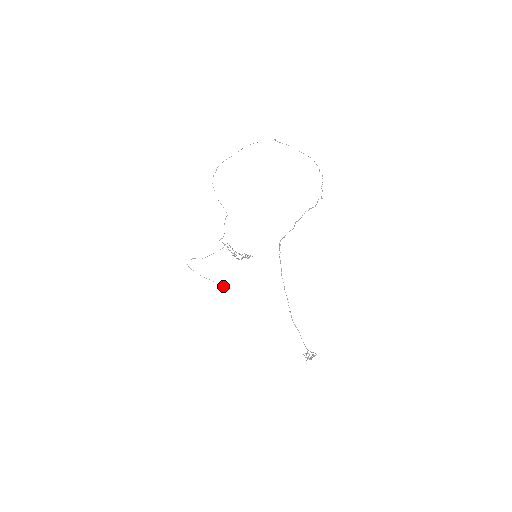
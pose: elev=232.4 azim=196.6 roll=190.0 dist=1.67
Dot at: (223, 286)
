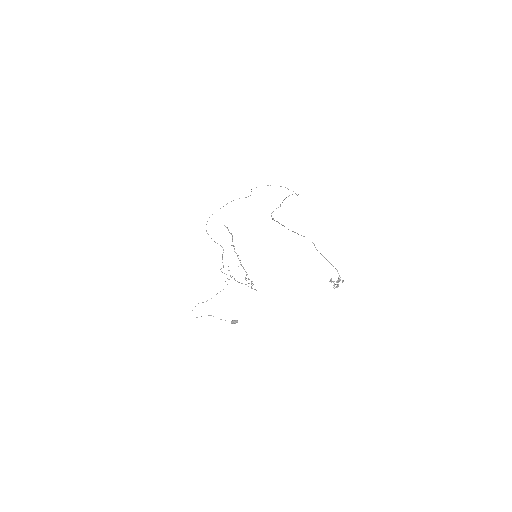
Dot at: (233, 321)
